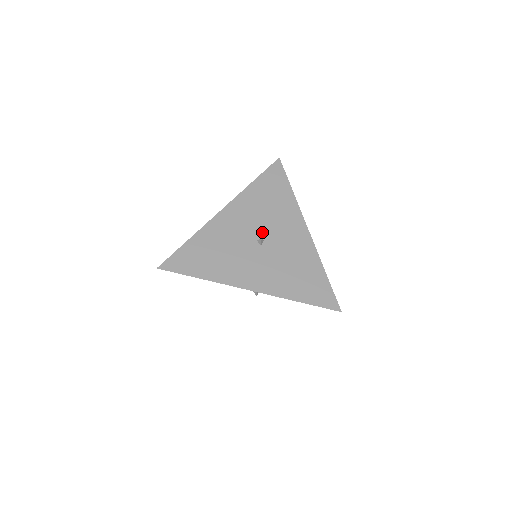
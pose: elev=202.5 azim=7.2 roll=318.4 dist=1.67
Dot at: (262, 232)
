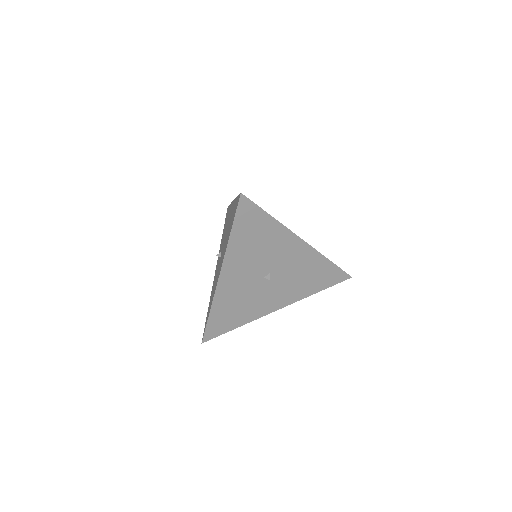
Dot at: (265, 269)
